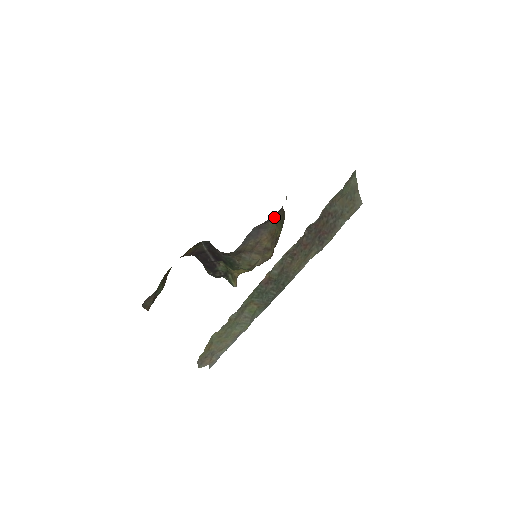
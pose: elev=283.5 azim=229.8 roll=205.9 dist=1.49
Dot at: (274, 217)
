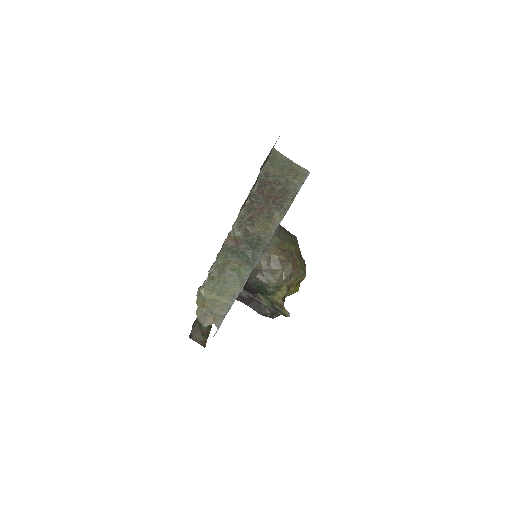
Dot at: occluded
